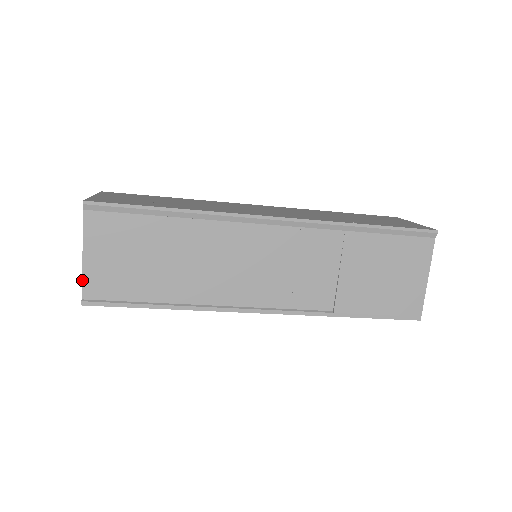
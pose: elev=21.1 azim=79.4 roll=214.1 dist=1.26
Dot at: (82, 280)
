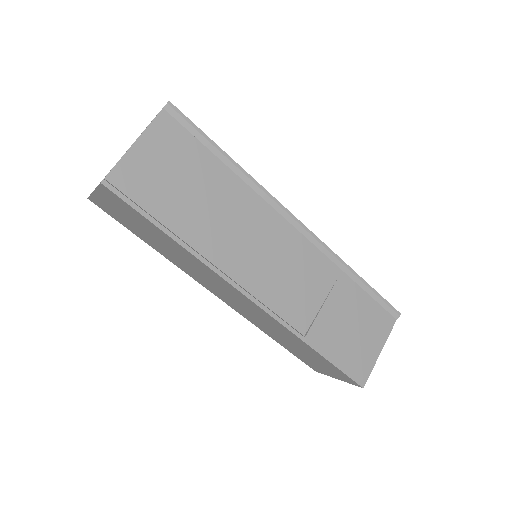
Dot at: (118, 162)
